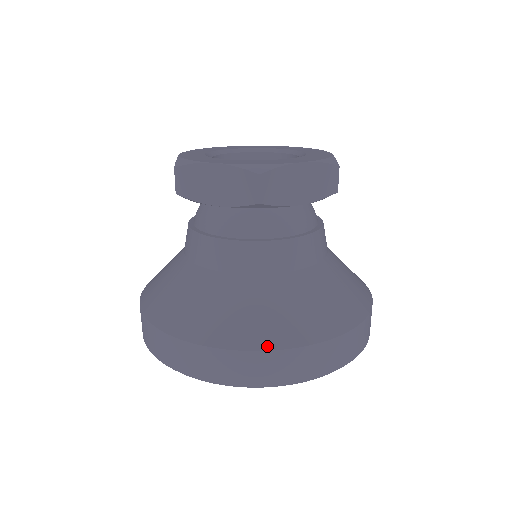
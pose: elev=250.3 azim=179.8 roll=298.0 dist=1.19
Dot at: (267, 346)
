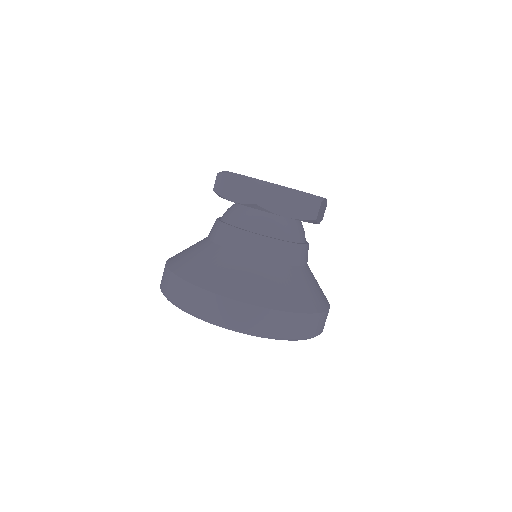
Dot at: (227, 295)
